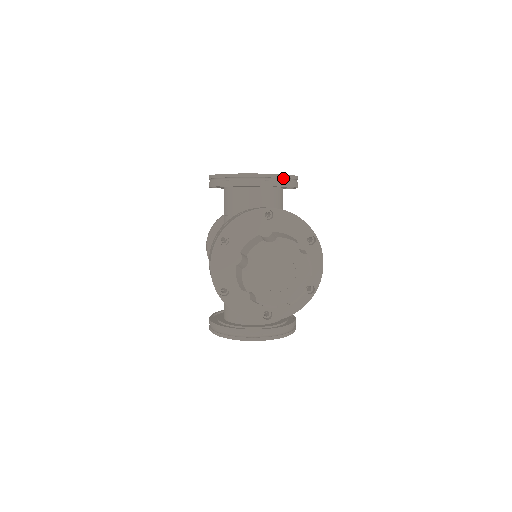
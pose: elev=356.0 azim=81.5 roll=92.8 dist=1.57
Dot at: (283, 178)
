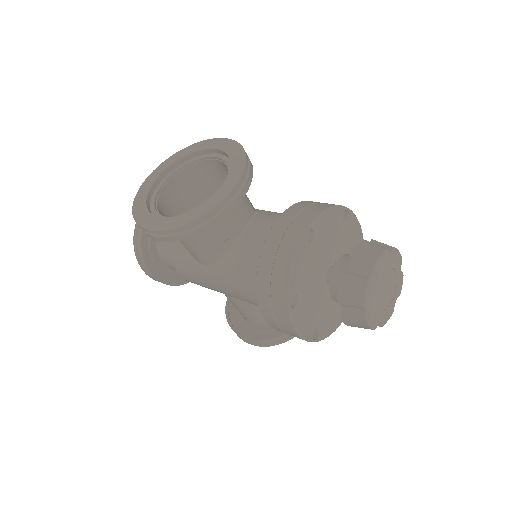
Dot at: (246, 166)
